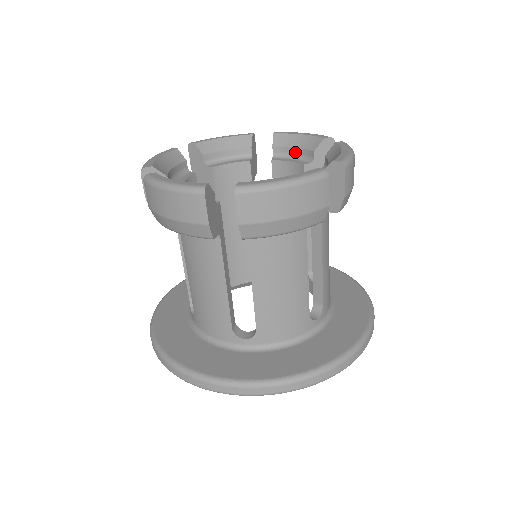
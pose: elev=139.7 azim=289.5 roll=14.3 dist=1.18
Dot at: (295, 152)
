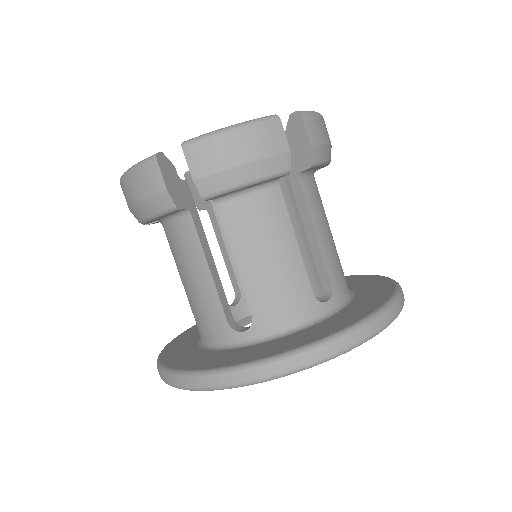
Dot at: occluded
